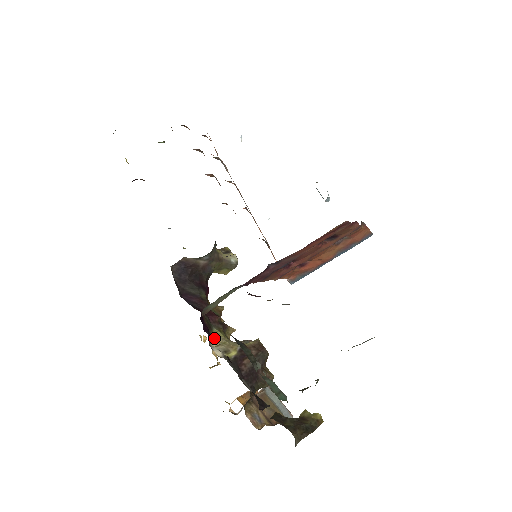
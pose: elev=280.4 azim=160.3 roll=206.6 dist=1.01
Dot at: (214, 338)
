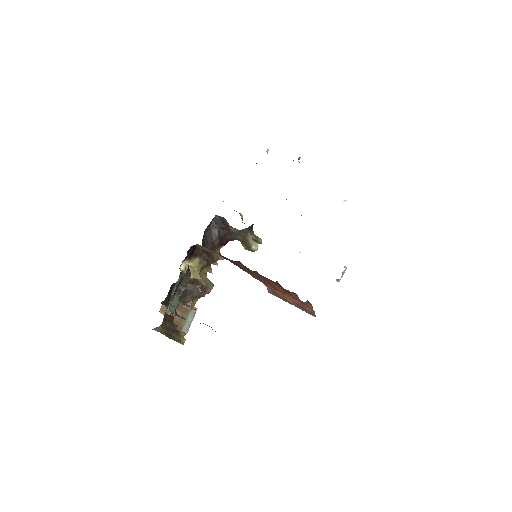
Dot at: (191, 261)
